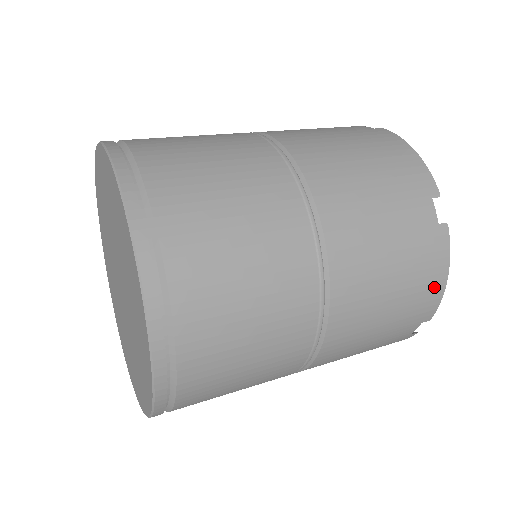
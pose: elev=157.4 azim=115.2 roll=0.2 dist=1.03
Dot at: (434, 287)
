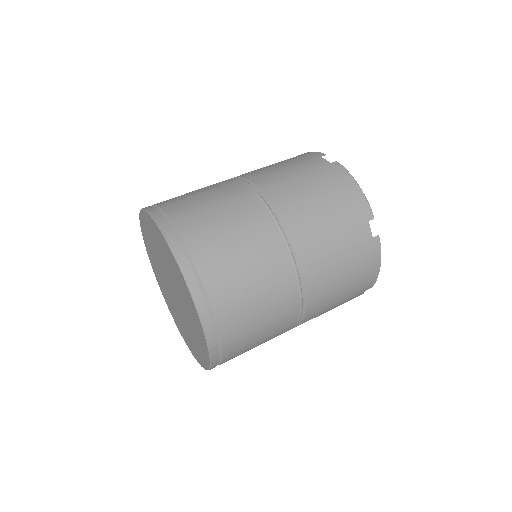
Dot at: (372, 273)
